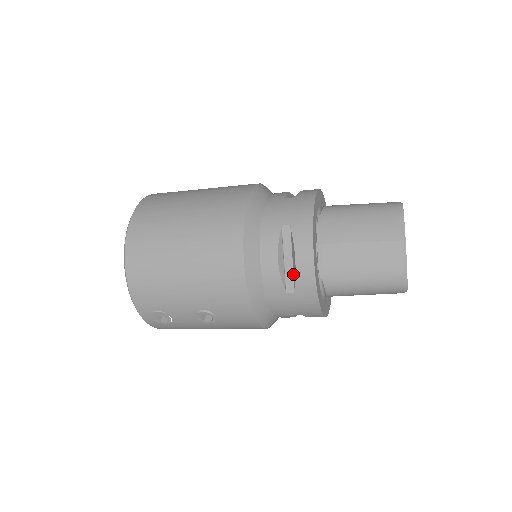
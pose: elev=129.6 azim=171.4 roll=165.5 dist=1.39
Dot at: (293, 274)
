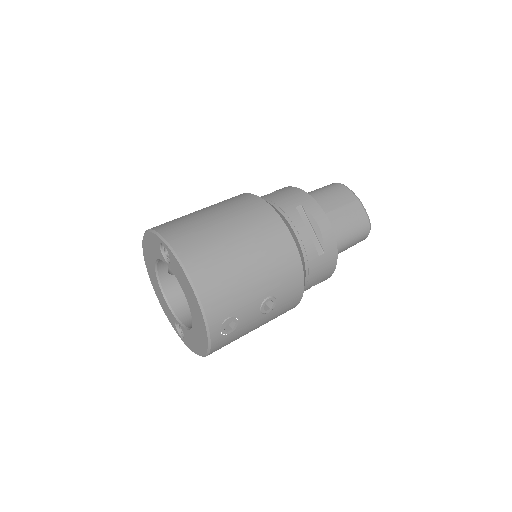
Dot at: (317, 240)
